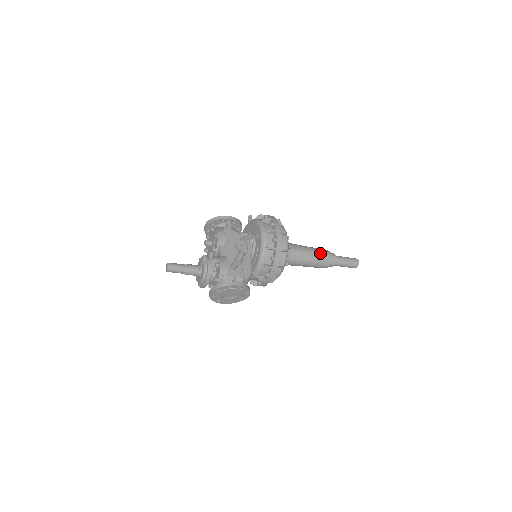
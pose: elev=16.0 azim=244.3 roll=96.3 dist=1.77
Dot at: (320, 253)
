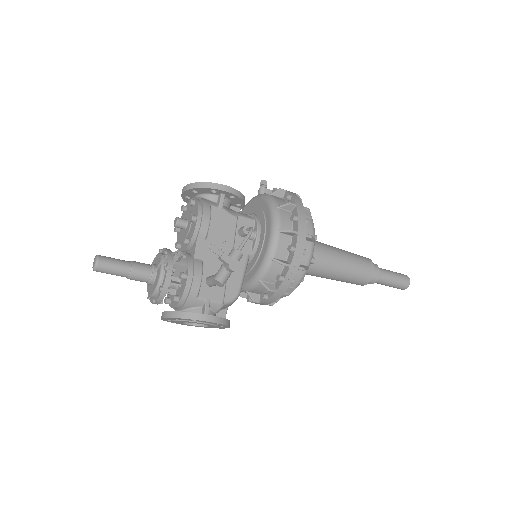
Dot at: (358, 265)
